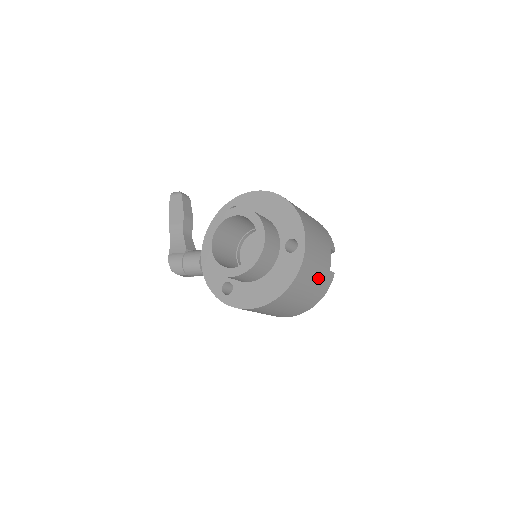
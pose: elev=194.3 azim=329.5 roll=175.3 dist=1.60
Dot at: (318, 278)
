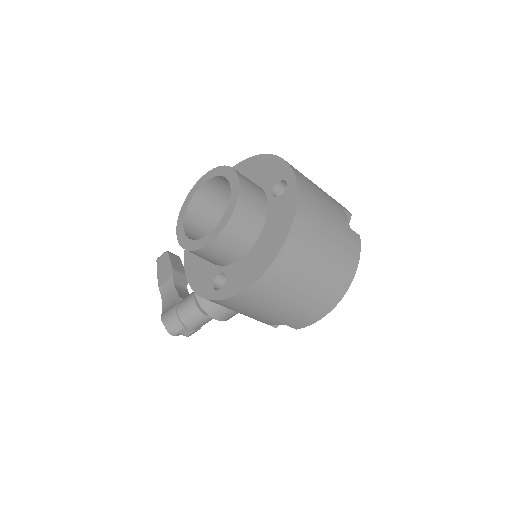
Dot at: (334, 231)
